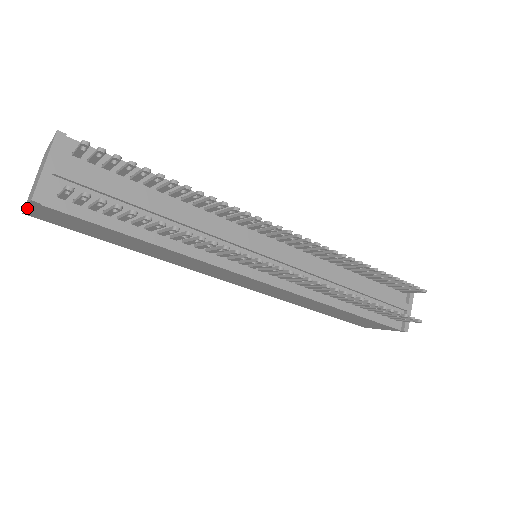
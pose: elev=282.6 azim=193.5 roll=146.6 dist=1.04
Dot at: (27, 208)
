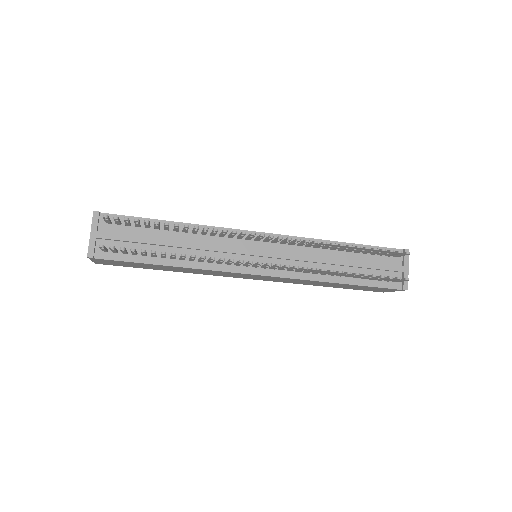
Dot at: (92, 261)
